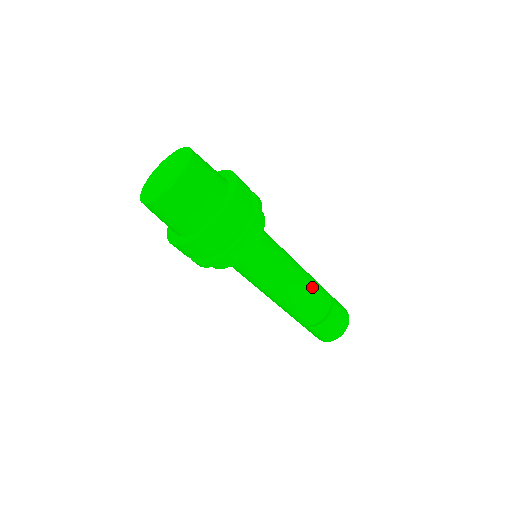
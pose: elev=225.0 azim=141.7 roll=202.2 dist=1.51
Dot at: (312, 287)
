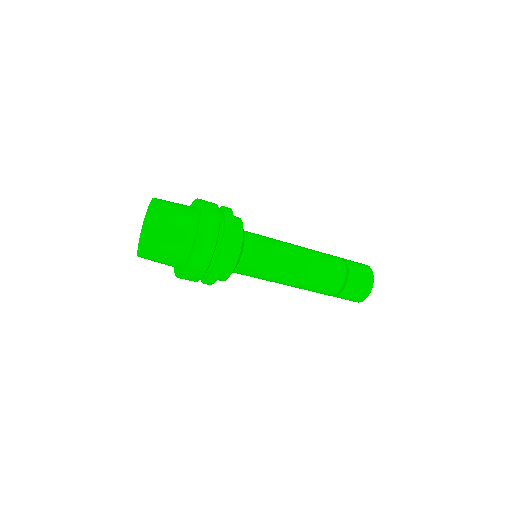
Dot at: (316, 252)
